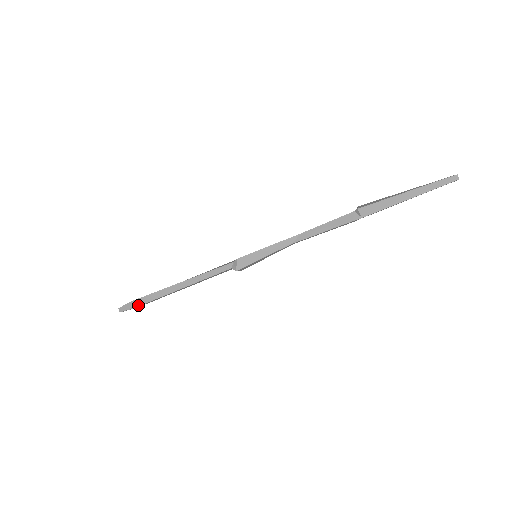
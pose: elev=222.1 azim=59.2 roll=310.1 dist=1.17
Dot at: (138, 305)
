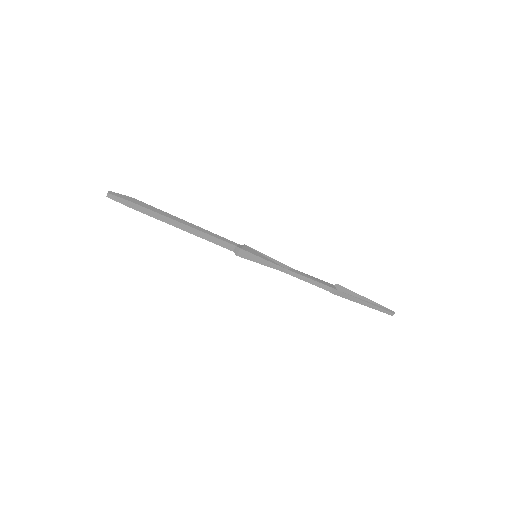
Dot at: (135, 202)
